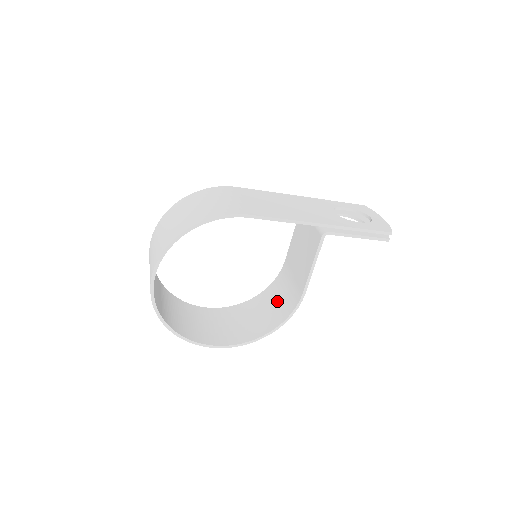
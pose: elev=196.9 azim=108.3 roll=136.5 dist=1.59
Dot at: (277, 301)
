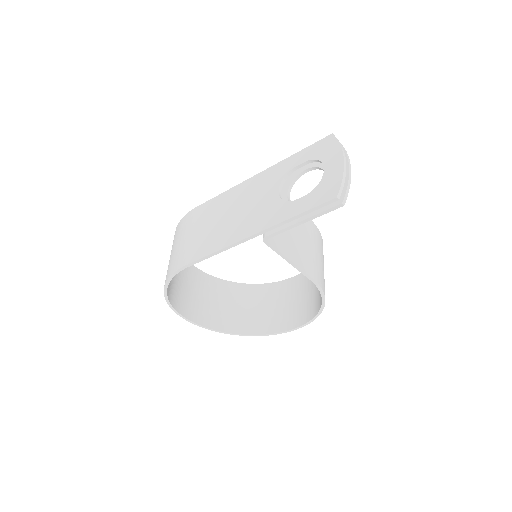
Dot at: occluded
